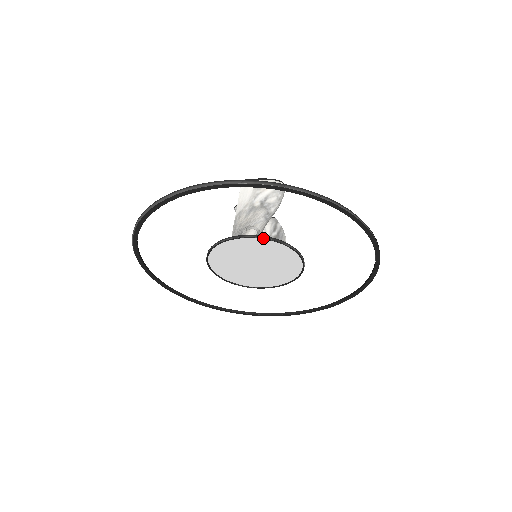
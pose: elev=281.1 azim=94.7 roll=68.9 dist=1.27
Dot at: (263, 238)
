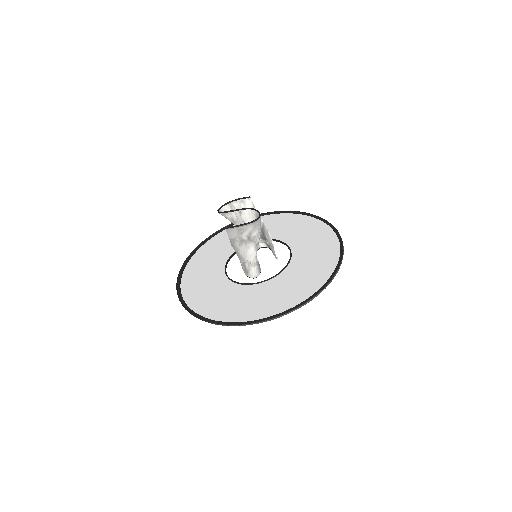
Dot at: (266, 282)
